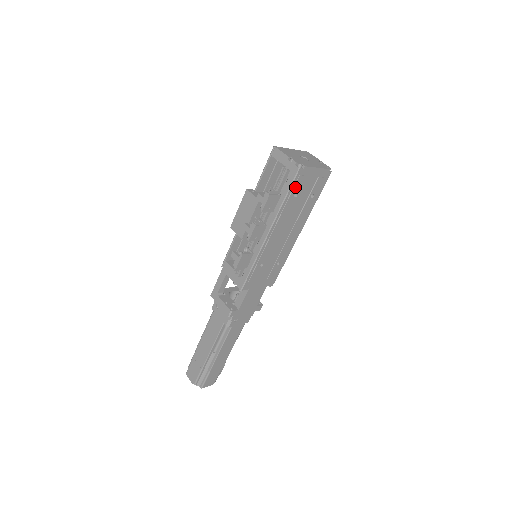
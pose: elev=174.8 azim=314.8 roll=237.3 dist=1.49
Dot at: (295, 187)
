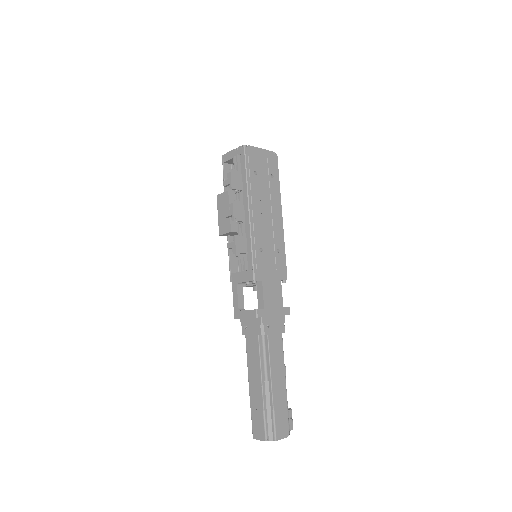
Dot at: (250, 165)
